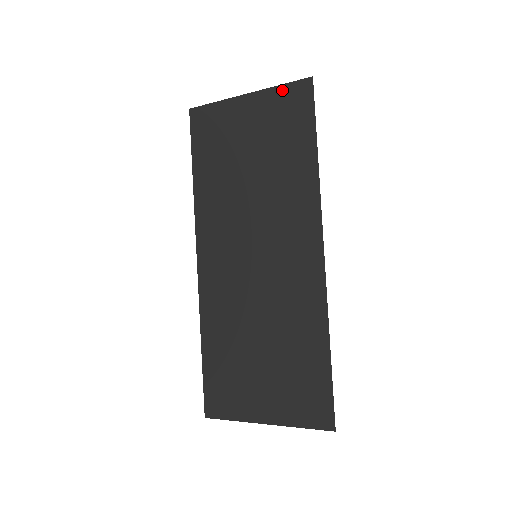
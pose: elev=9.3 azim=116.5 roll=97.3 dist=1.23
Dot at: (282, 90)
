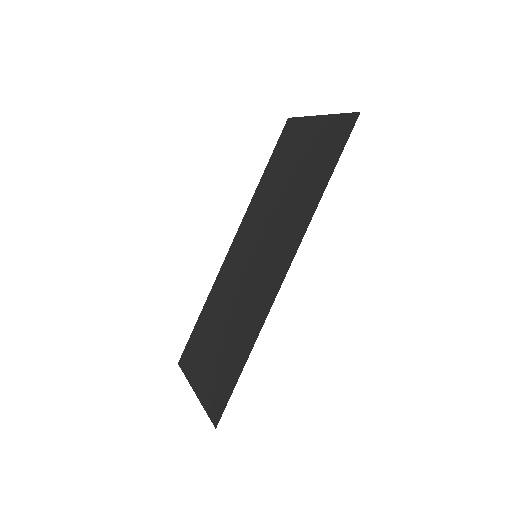
Dot at: (338, 119)
